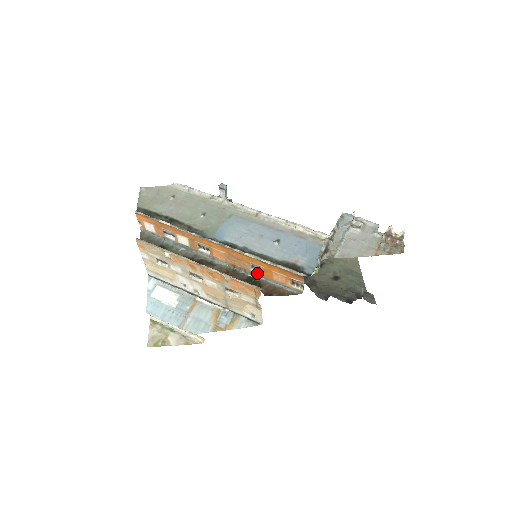
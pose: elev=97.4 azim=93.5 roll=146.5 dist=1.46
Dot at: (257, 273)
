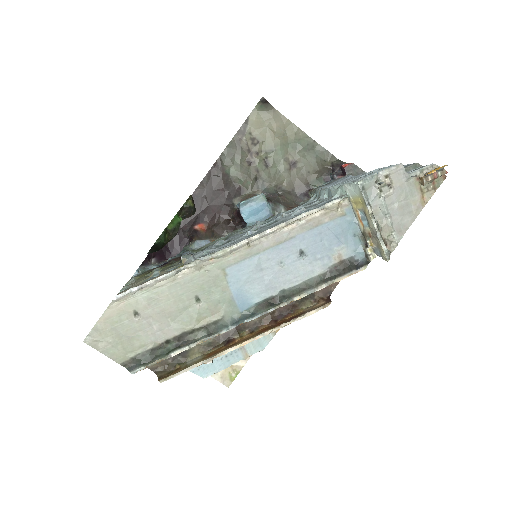
Dot at: occluded
